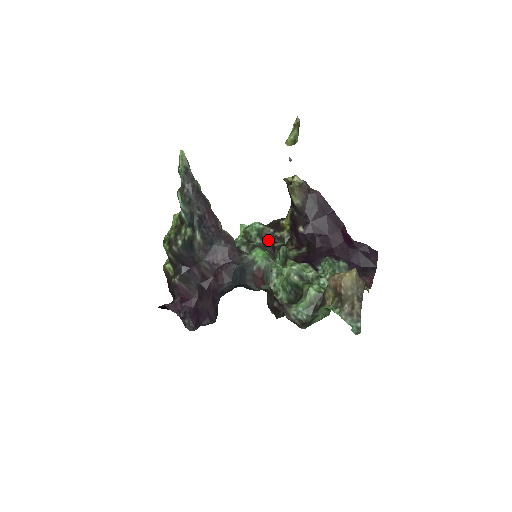
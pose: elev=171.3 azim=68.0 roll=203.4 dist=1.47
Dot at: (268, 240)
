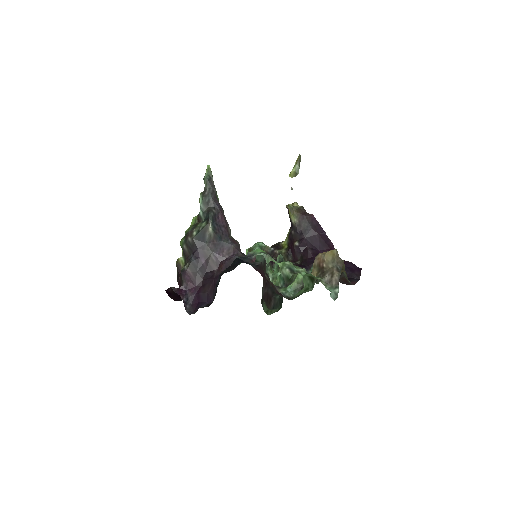
Dot at: occluded
